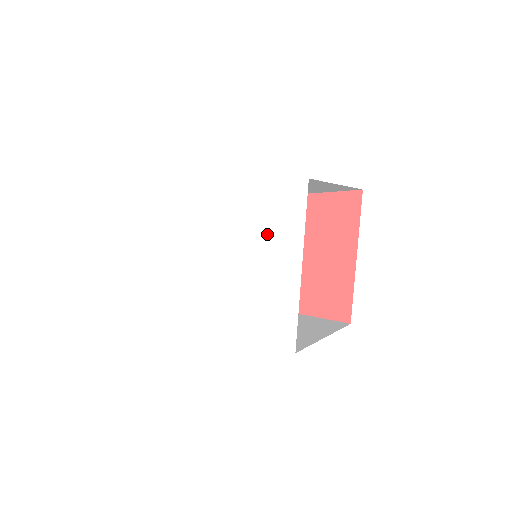
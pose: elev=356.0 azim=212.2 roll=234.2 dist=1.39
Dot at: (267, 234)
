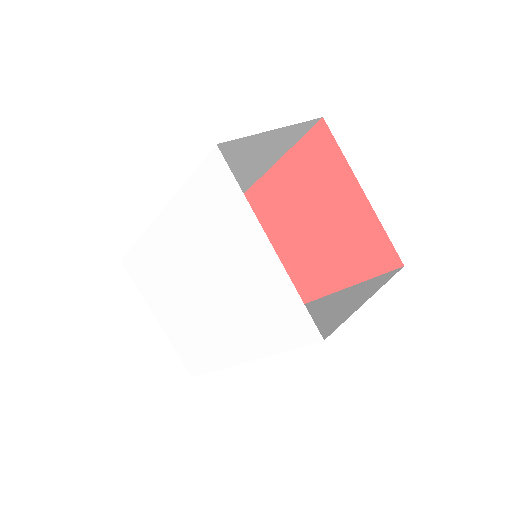
Dot at: (222, 229)
